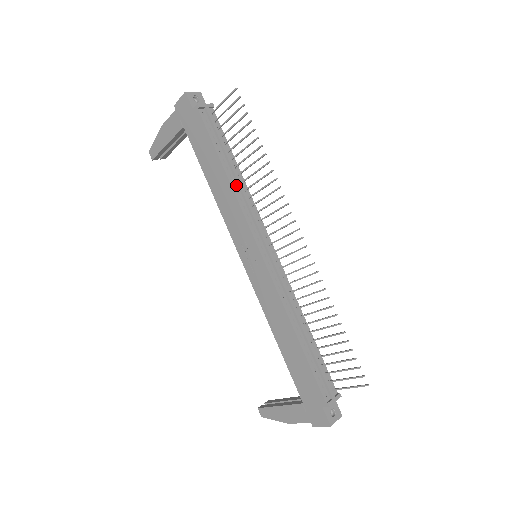
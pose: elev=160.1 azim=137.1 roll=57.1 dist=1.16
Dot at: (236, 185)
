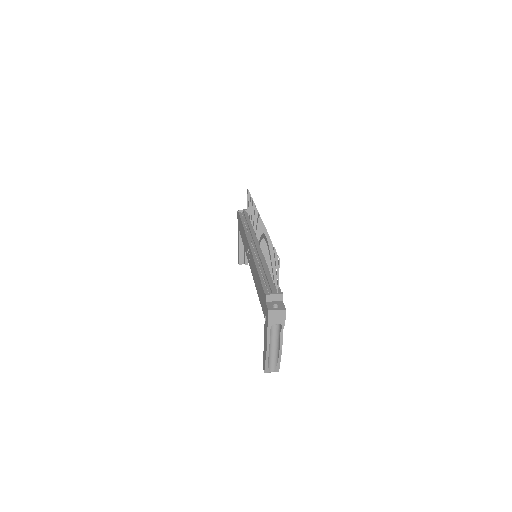
Dot at: (248, 228)
